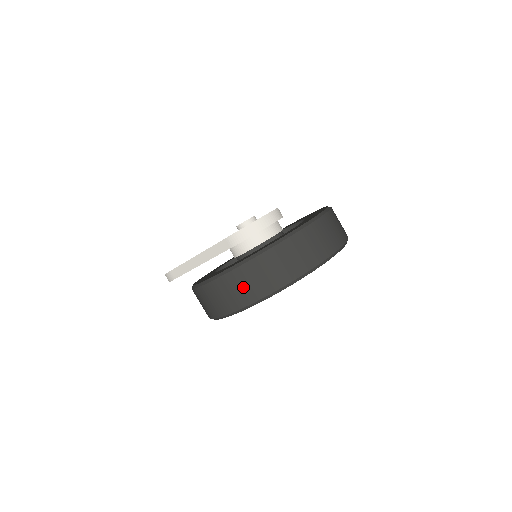
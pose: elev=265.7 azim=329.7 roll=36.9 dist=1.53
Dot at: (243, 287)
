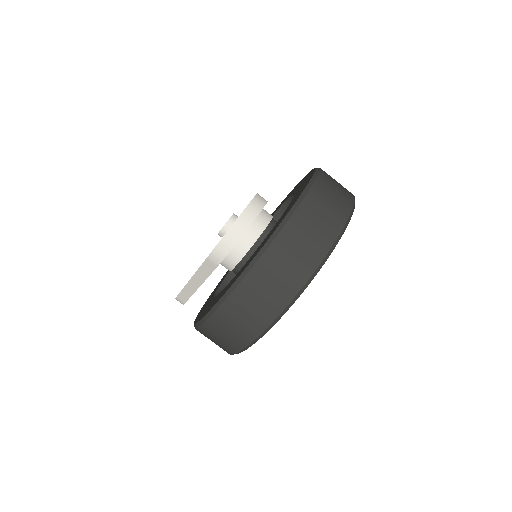
Dot at: (238, 323)
